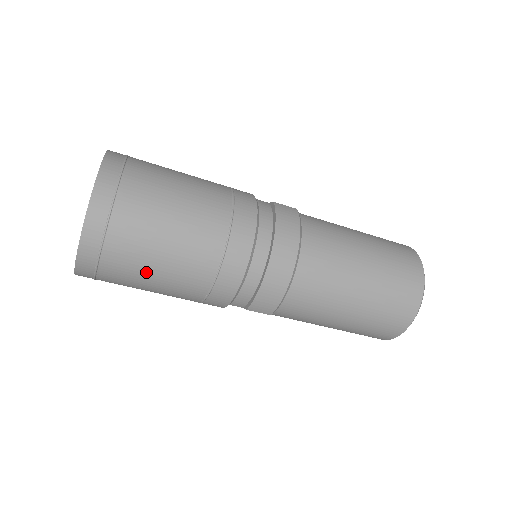
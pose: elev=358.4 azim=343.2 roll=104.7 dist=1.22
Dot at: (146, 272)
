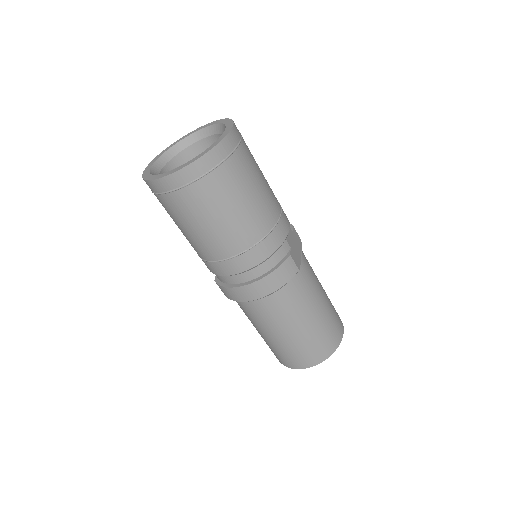
Dot at: (177, 222)
